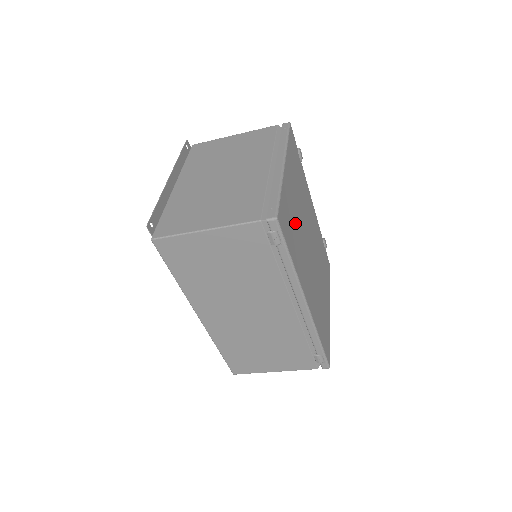
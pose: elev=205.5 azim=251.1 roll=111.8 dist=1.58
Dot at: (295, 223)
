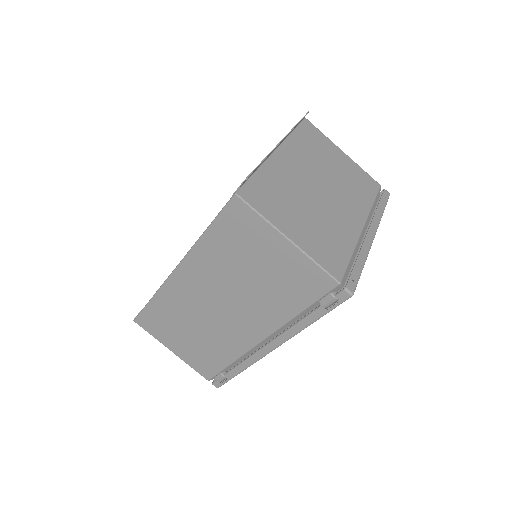
Dot at: occluded
